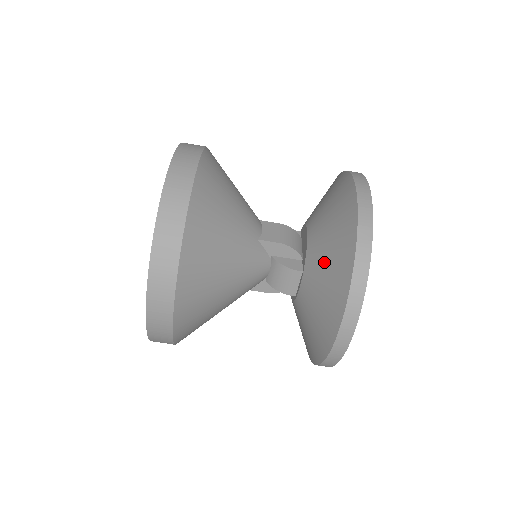
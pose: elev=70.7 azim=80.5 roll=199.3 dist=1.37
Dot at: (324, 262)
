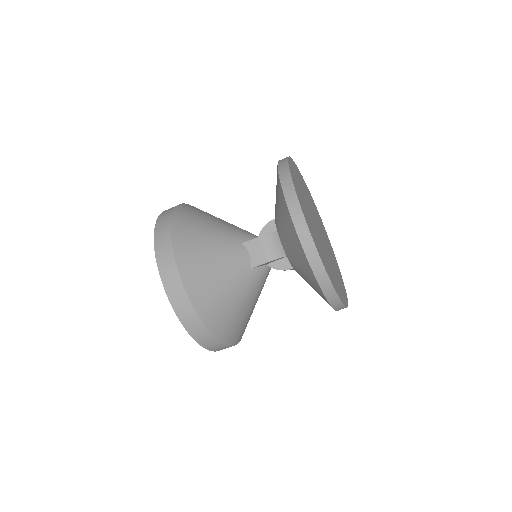
Dot at: (304, 277)
